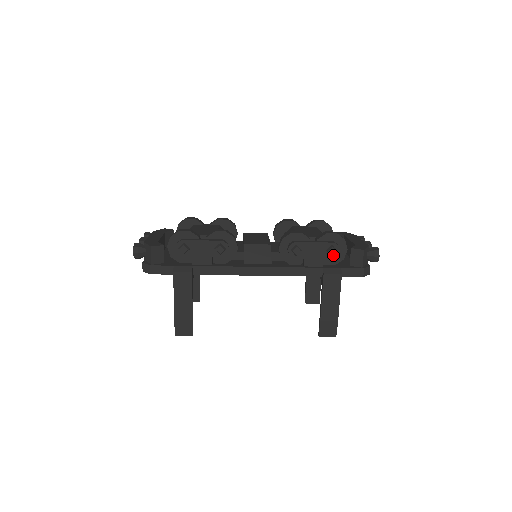
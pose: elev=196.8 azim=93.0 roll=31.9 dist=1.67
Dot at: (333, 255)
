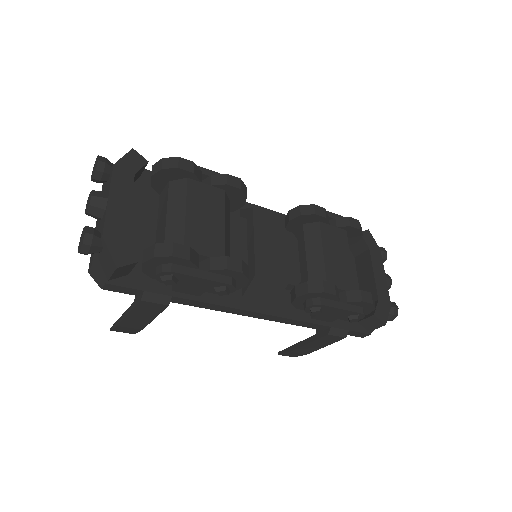
Dot at: occluded
